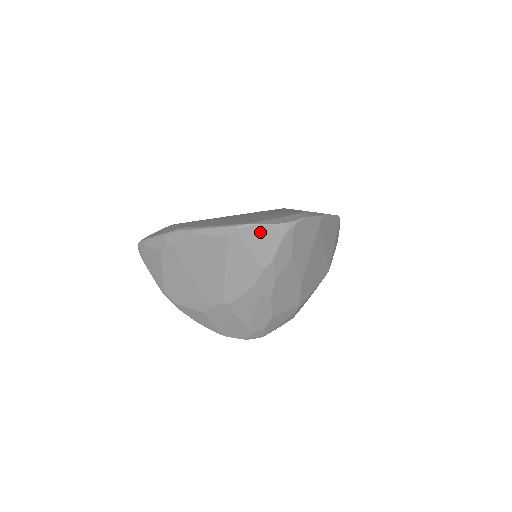
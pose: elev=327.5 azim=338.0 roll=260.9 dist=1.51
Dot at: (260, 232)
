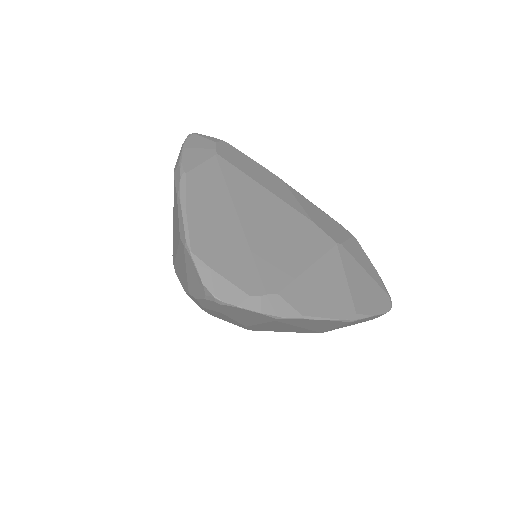
Dot at: (194, 271)
